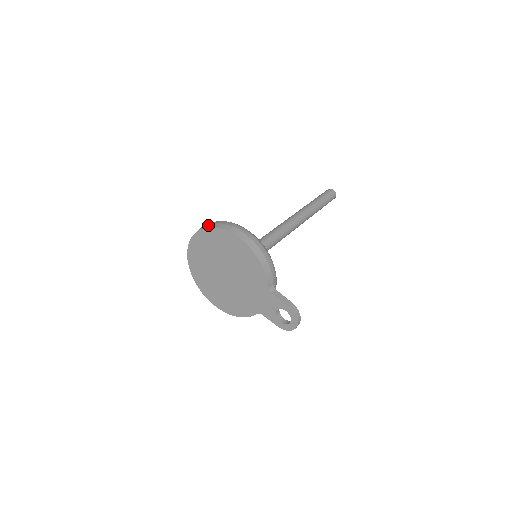
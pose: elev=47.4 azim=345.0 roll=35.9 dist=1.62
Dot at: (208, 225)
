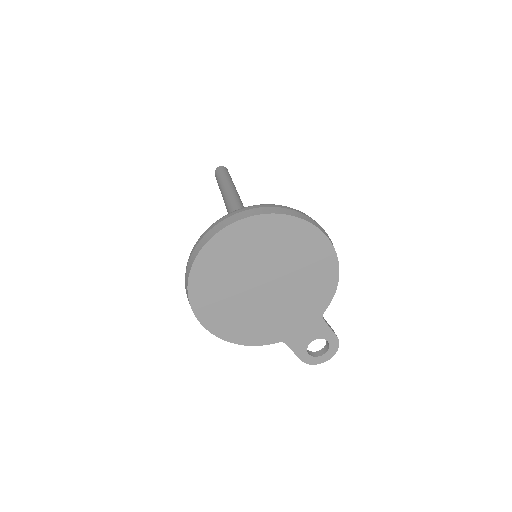
Dot at: (283, 210)
